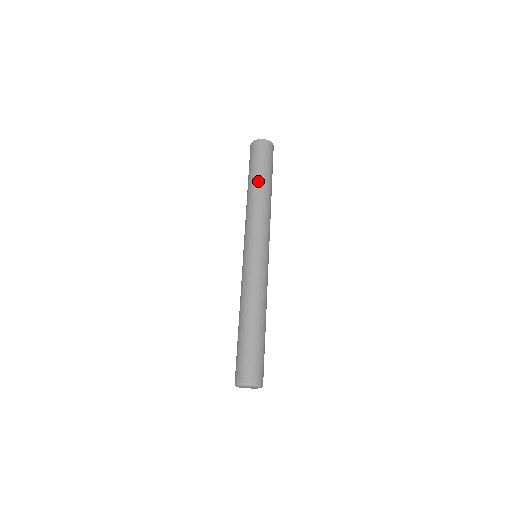
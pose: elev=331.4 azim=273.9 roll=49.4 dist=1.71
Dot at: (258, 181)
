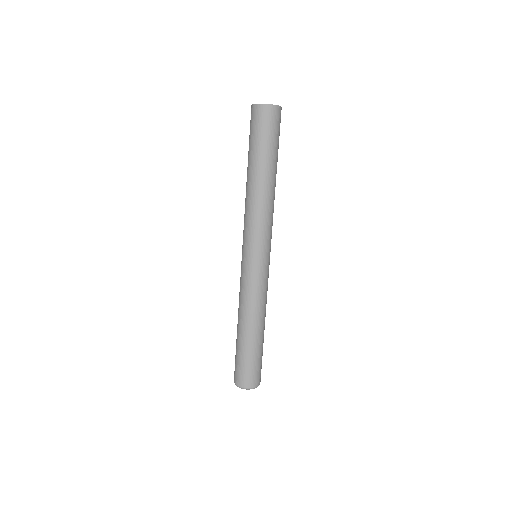
Dot at: (272, 169)
